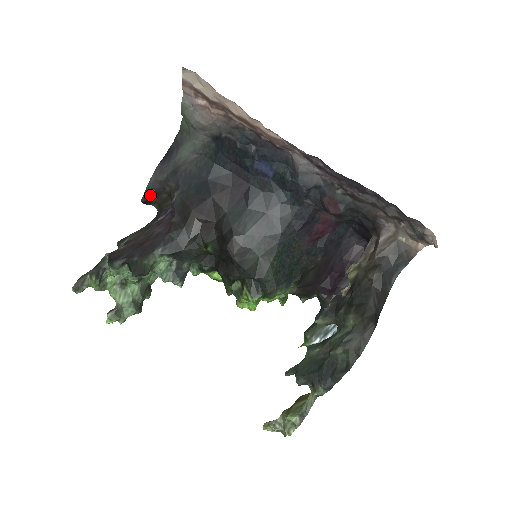
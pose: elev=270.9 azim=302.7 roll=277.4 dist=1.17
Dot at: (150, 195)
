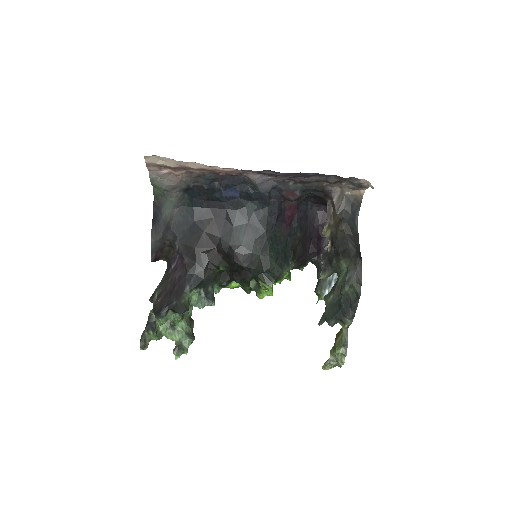
Dot at: (156, 253)
